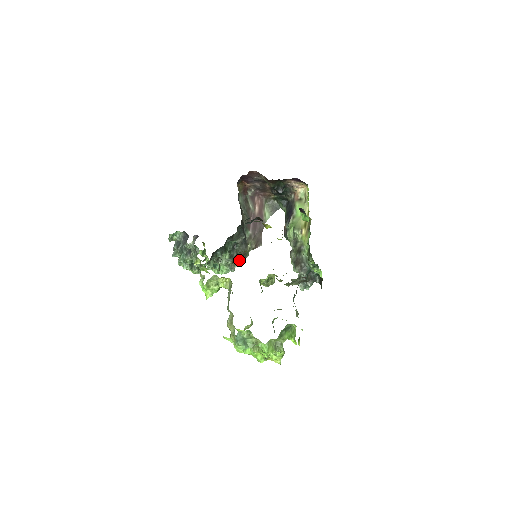
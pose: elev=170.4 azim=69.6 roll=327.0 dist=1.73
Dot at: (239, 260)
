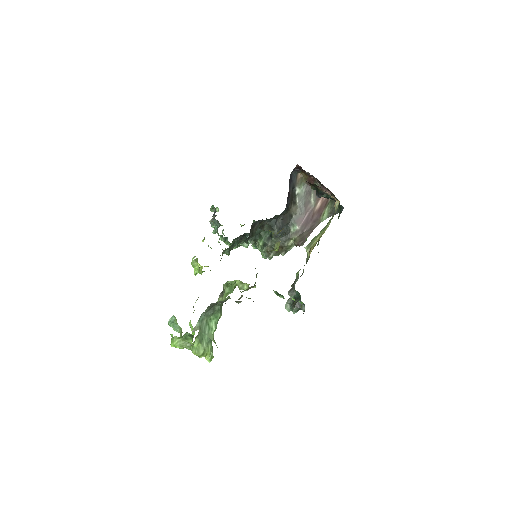
Dot at: (276, 251)
